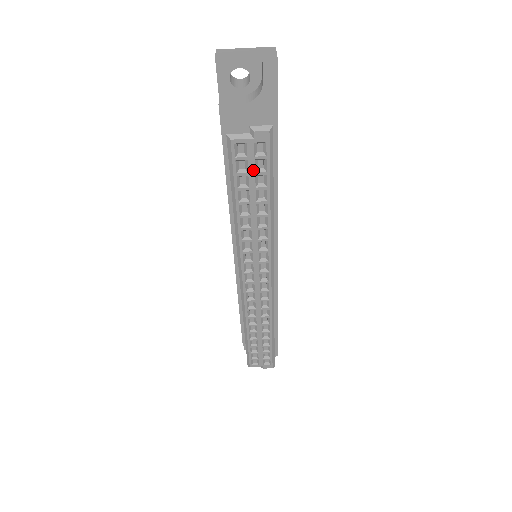
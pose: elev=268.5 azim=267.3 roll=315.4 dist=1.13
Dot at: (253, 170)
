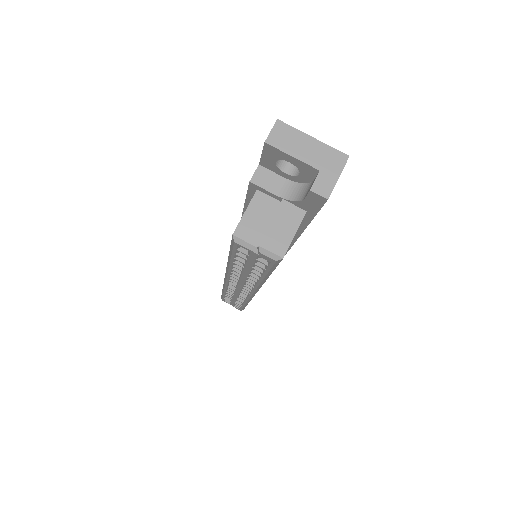
Dot at: (252, 262)
